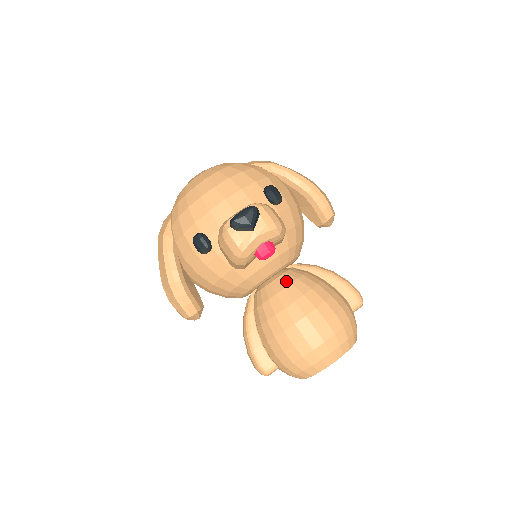
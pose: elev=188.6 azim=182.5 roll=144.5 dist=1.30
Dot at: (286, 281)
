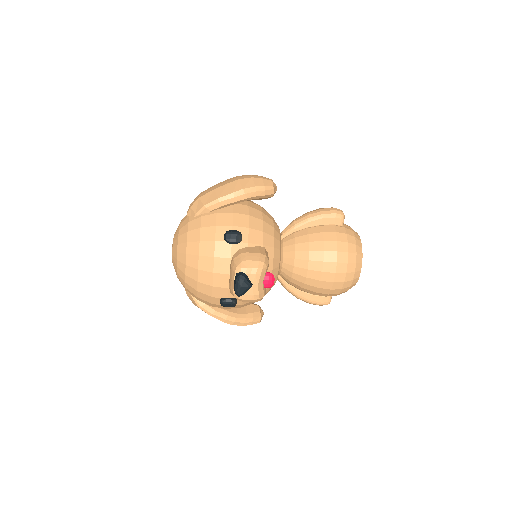
Dot at: (290, 260)
